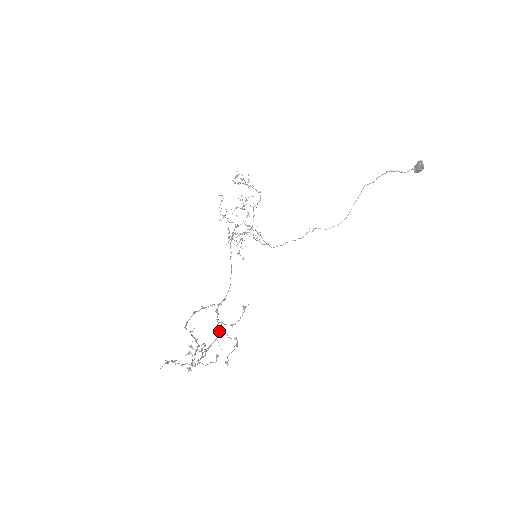
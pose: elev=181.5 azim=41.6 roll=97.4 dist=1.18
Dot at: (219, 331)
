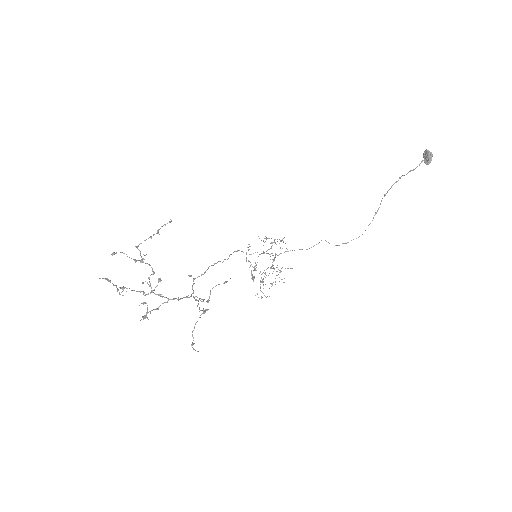
Dot at: (188, 297)
